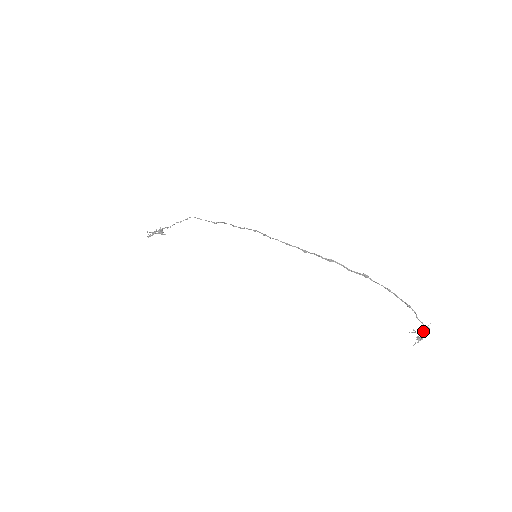
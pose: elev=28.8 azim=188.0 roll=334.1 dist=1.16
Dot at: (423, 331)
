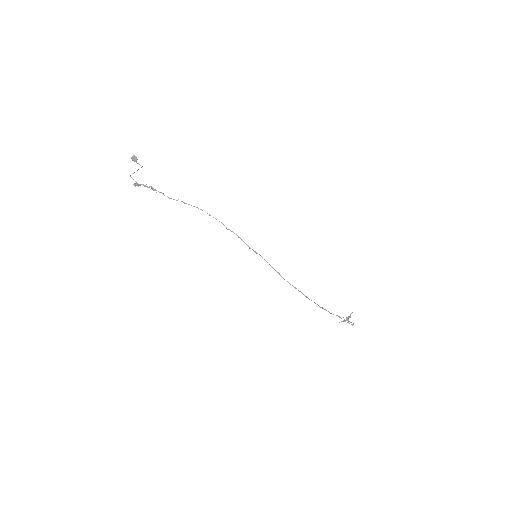
Dot at: occluded
